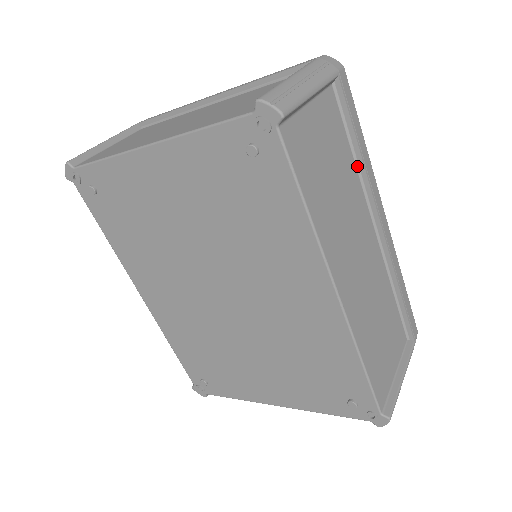
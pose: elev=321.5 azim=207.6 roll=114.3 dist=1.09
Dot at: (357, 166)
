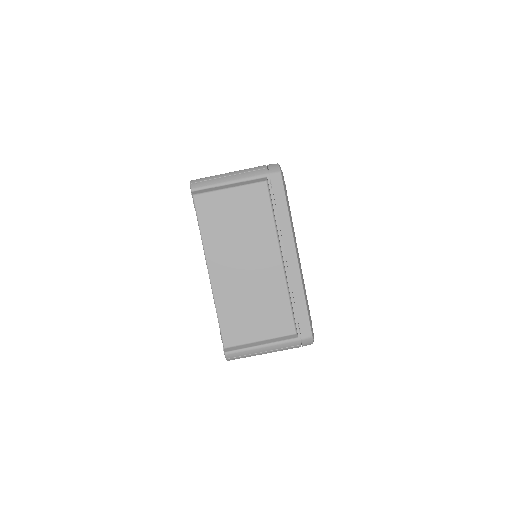
Dot at: occluded
